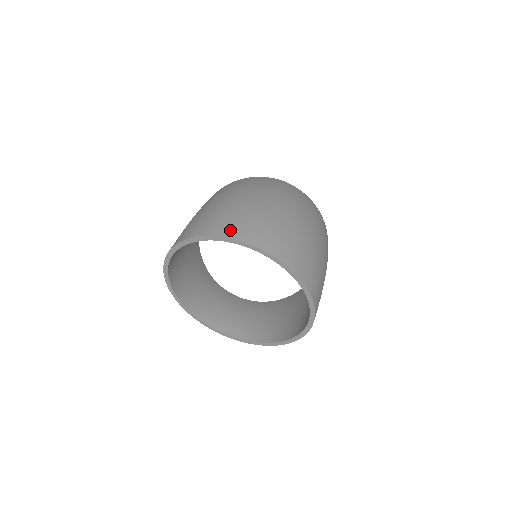
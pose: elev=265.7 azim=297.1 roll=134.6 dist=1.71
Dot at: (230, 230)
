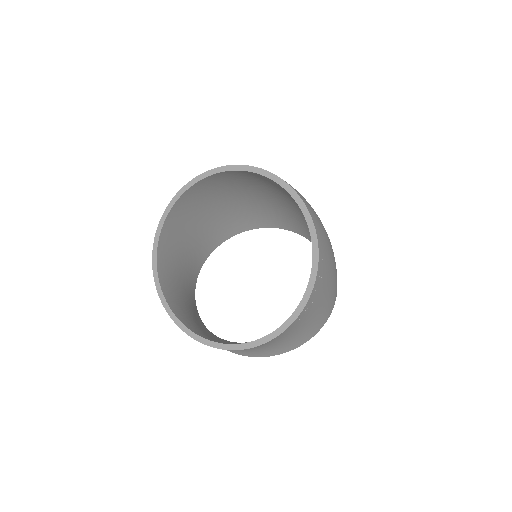
Dot at: occluded
